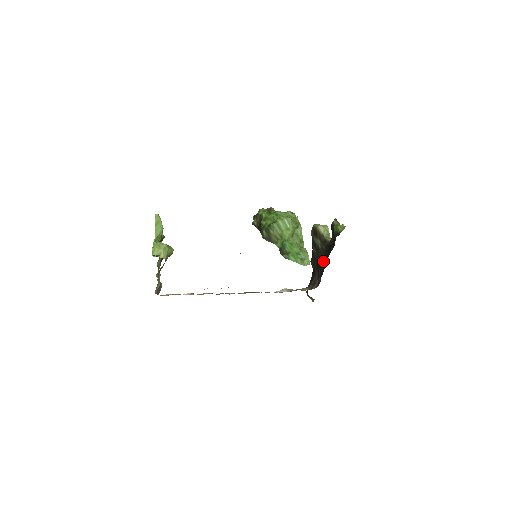
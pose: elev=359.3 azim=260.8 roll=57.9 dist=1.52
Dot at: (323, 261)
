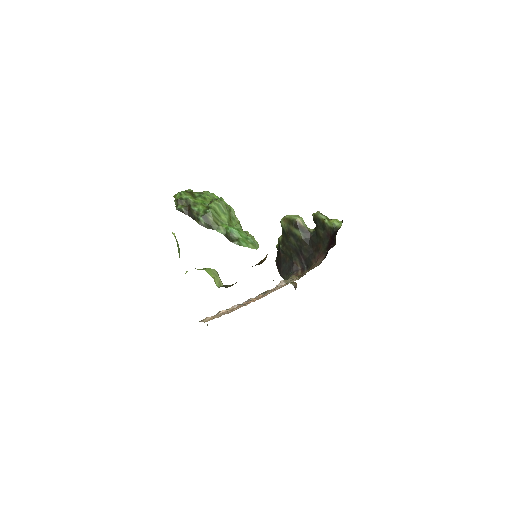
Dot at: (308, 250)
